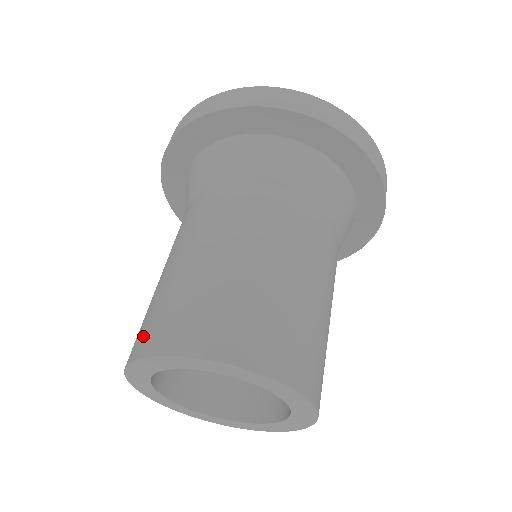
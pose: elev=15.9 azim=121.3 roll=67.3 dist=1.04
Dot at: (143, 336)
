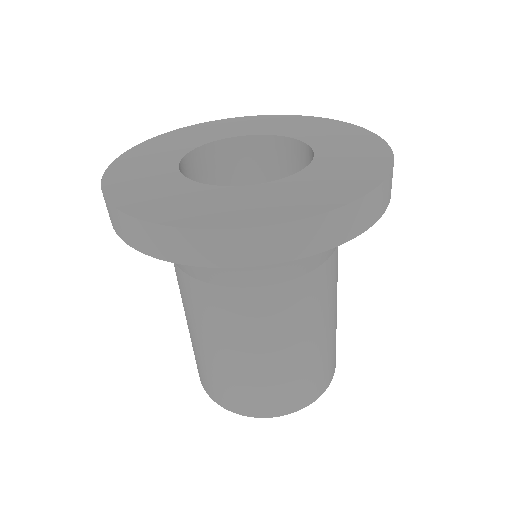
Dot at: (223, 397)
